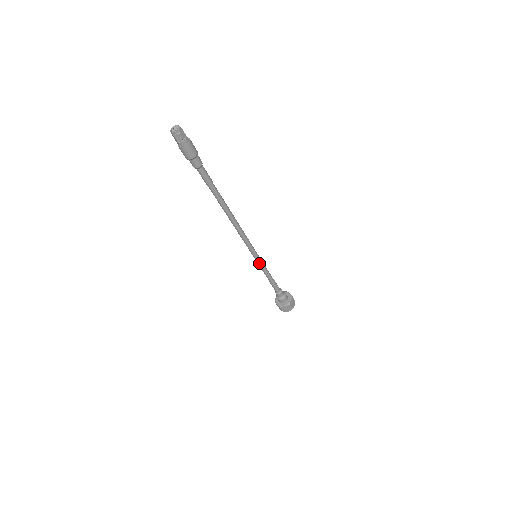
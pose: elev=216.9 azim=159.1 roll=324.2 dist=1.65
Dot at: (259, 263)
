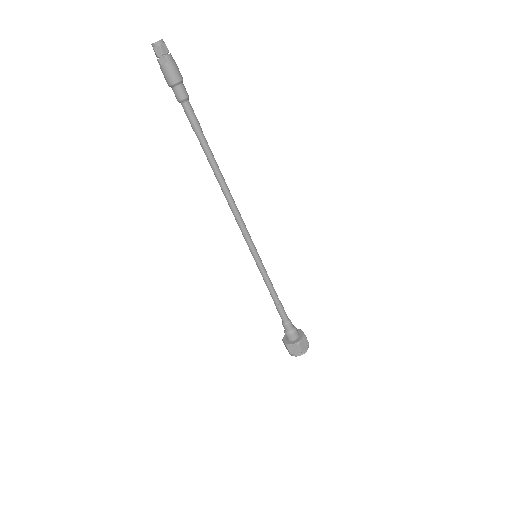
Dot at: (262, 266)
